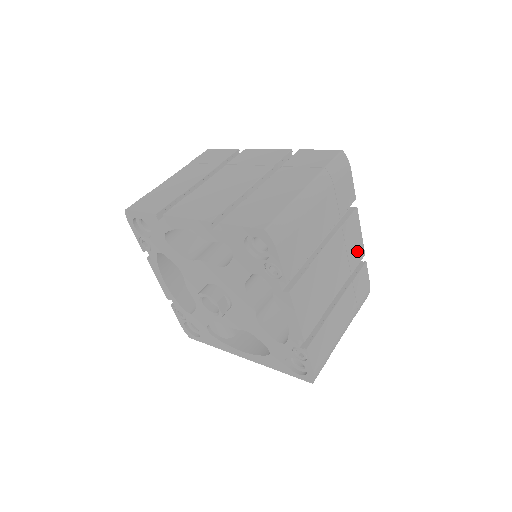
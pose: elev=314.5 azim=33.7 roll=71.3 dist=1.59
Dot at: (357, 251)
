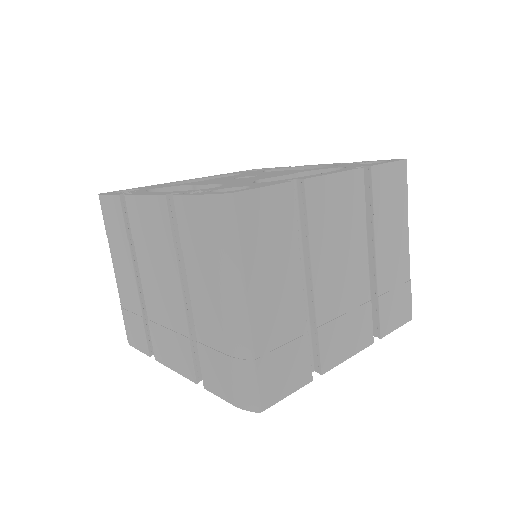
Dot at: occluded
